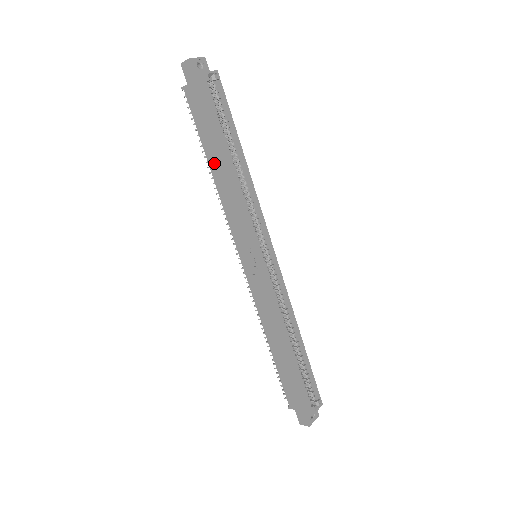
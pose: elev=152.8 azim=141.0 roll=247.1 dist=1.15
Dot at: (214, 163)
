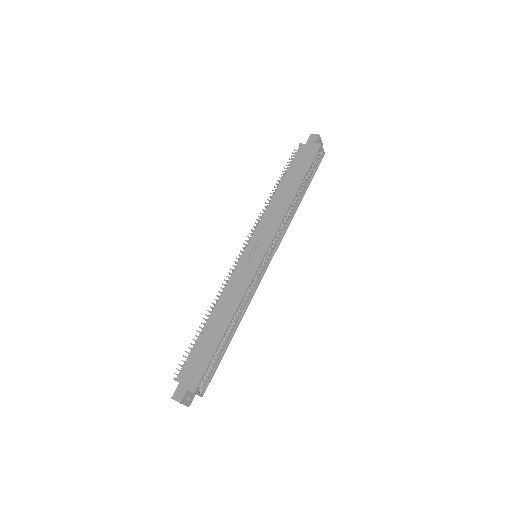
Dot at: (283, 187)
